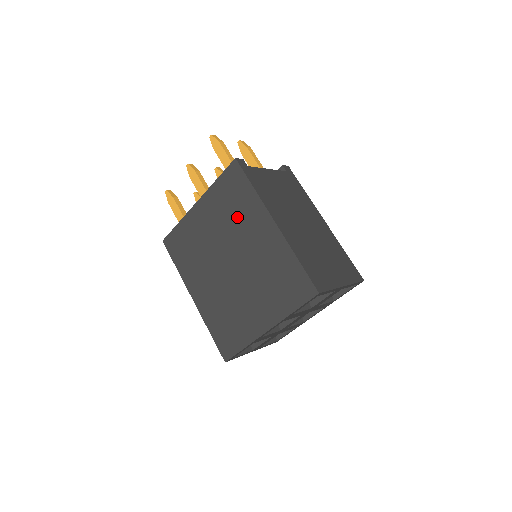
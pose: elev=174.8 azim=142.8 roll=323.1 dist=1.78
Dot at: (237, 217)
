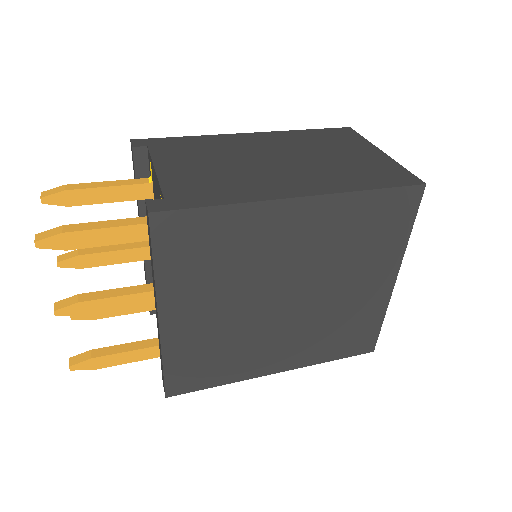
Dot at: (241, 257)
